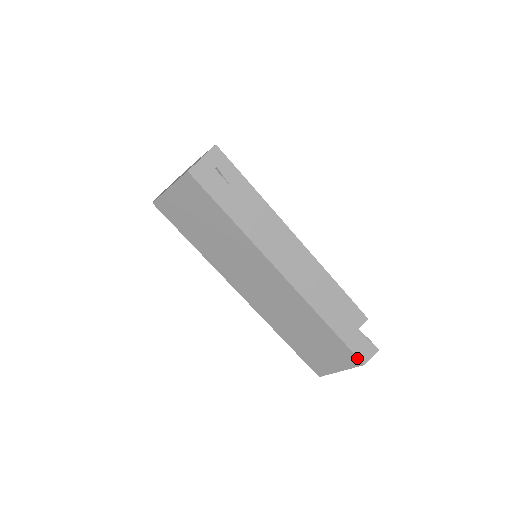
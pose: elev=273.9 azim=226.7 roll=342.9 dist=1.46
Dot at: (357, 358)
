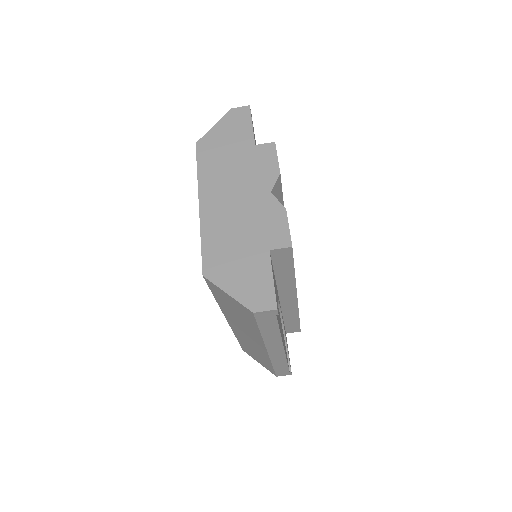
Dot at: (275, 374)
